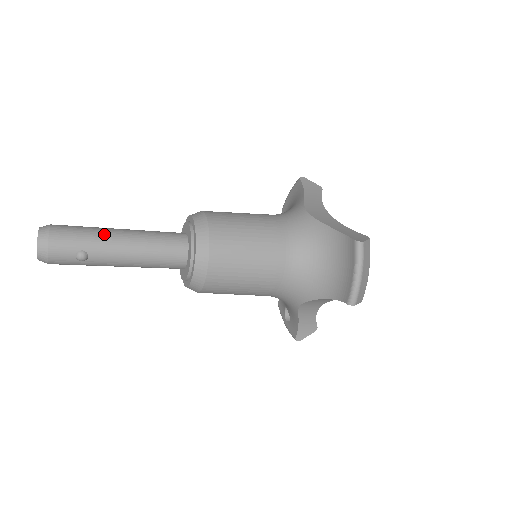
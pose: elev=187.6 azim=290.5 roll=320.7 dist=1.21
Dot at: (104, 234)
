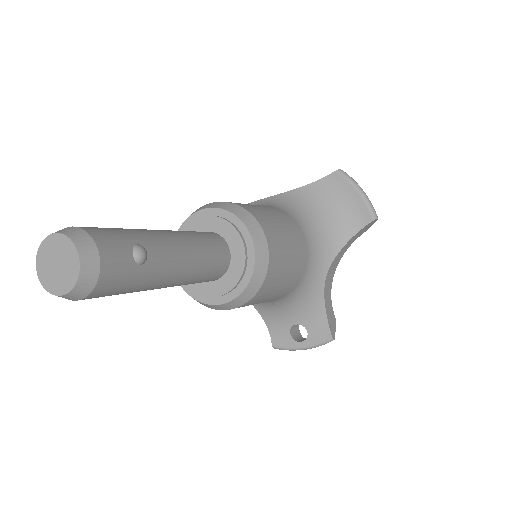
Dot at: (139, 229)
